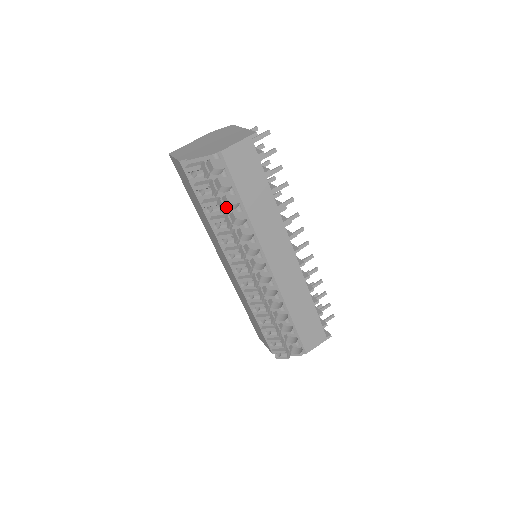
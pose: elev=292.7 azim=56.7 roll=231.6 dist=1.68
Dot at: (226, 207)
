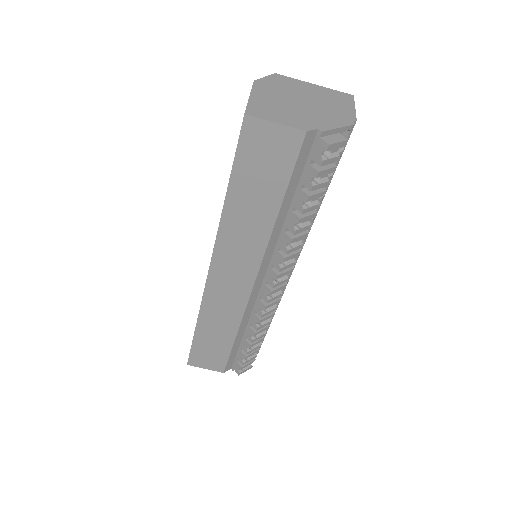
Dot at: occluded
